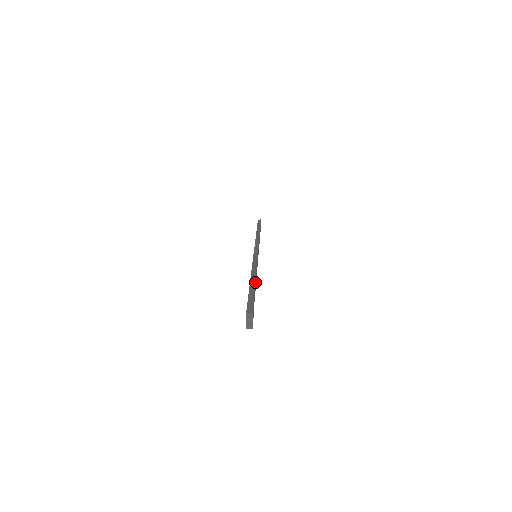
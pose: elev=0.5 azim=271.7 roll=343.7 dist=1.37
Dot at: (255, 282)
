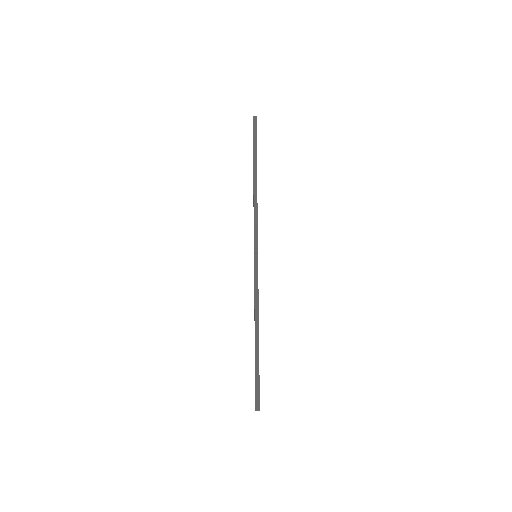
Dot at: occluded
